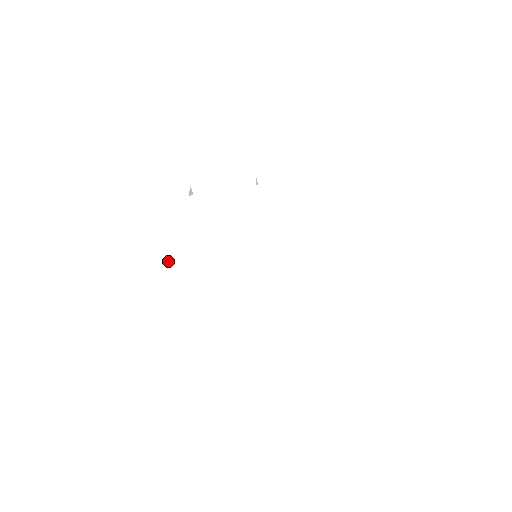
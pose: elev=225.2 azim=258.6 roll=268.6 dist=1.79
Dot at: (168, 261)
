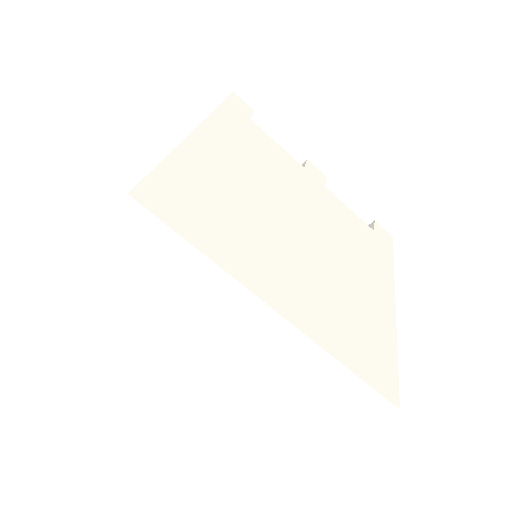
Dot at: (194, 159)
